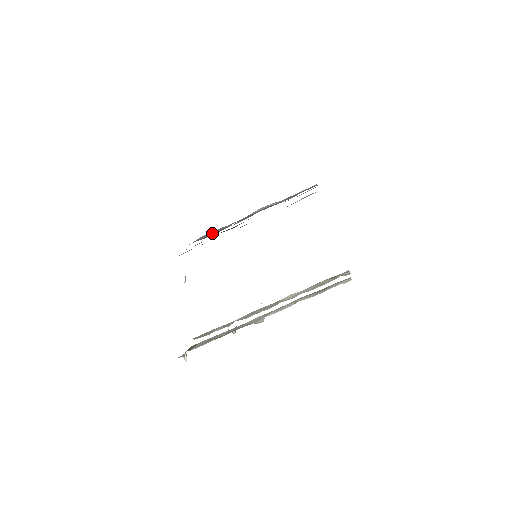
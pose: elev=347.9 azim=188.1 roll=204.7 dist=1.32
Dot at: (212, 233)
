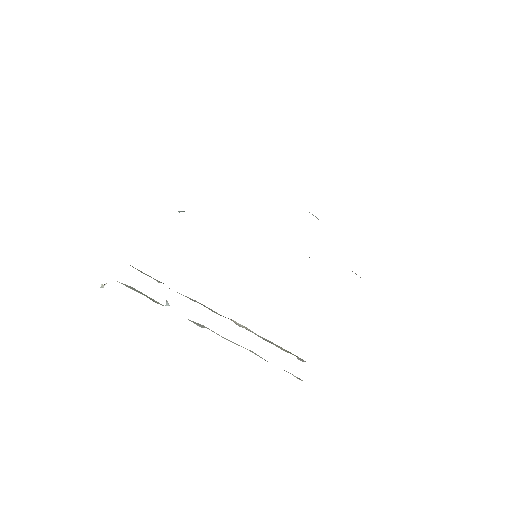
Dot at: occluded
